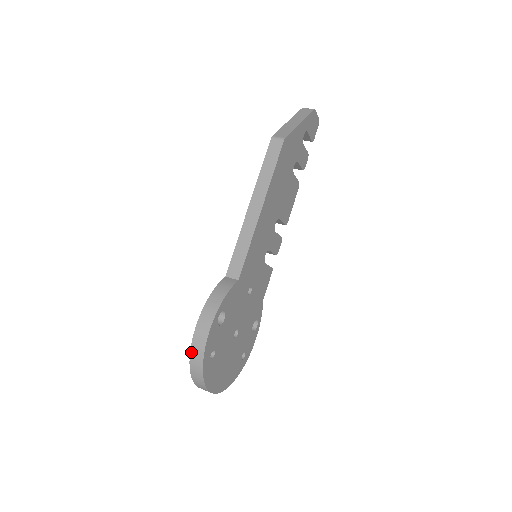
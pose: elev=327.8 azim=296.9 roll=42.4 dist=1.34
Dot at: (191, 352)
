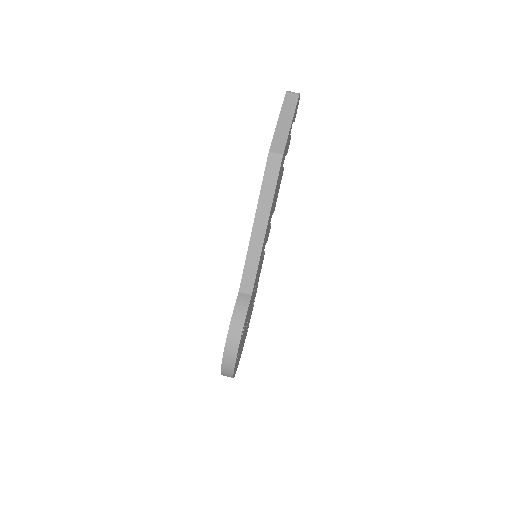
Dot at: (222, 364)
